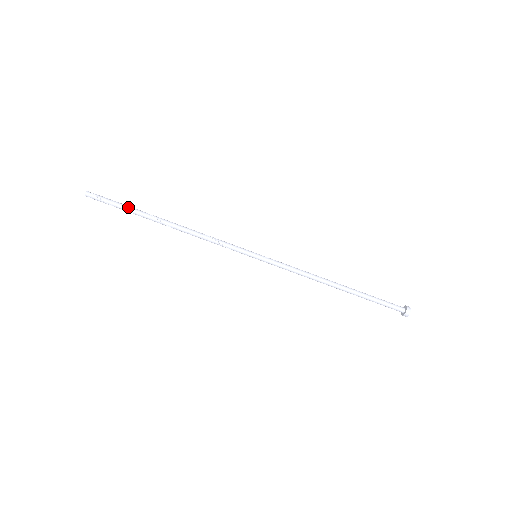
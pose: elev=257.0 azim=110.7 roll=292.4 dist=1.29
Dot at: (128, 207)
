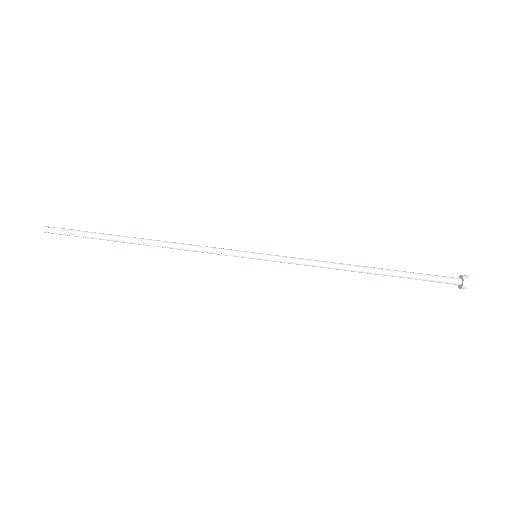
Dot at: (95, 232)
